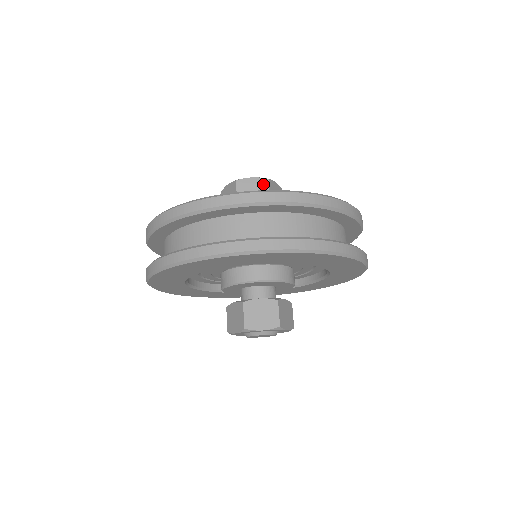
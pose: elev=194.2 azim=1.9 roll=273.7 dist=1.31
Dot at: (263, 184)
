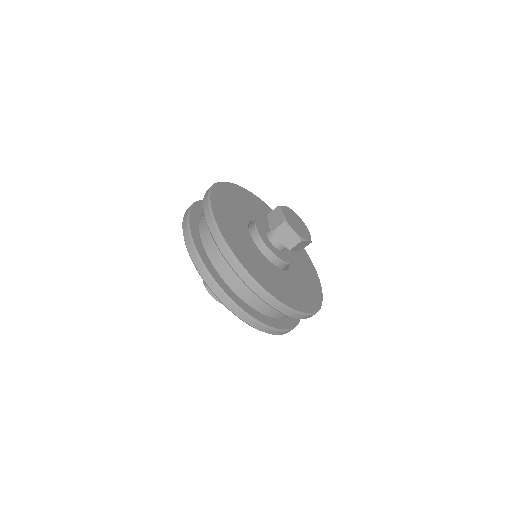
Dot at: (295, 240)
